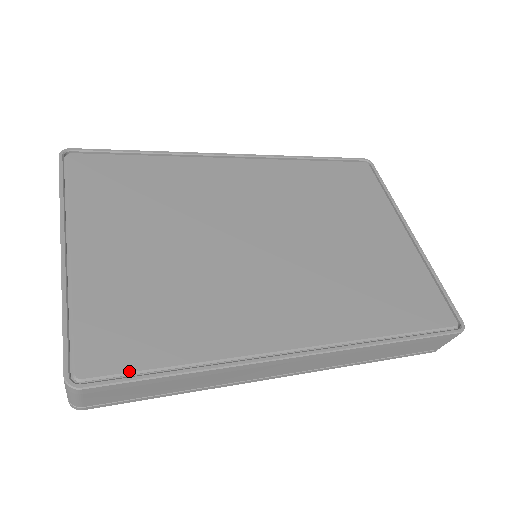
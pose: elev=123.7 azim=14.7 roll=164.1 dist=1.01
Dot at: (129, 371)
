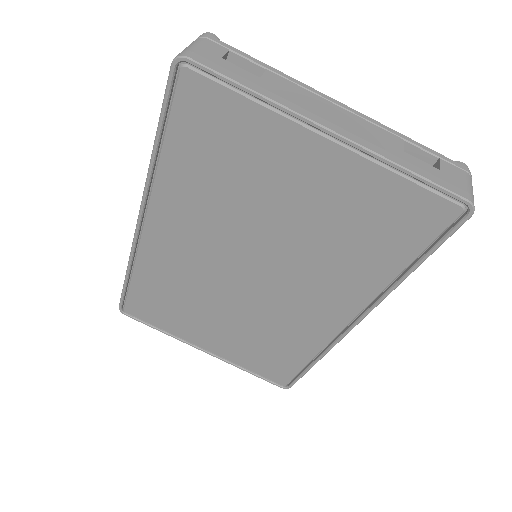
Dot at: (295, 375)
